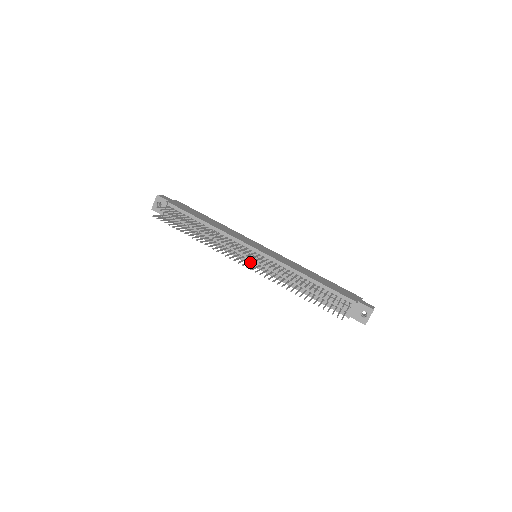
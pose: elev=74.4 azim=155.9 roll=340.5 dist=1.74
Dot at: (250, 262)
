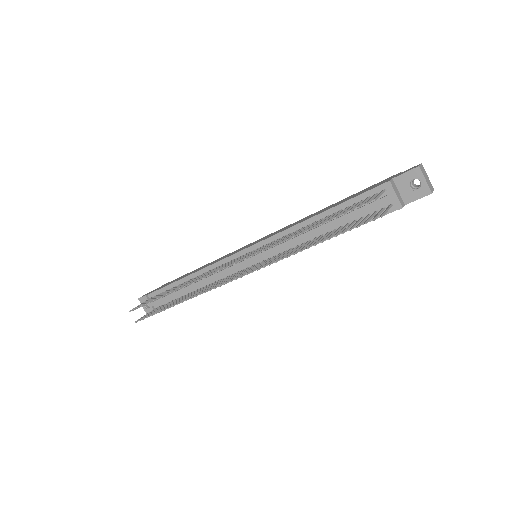
Dot at: occluded
